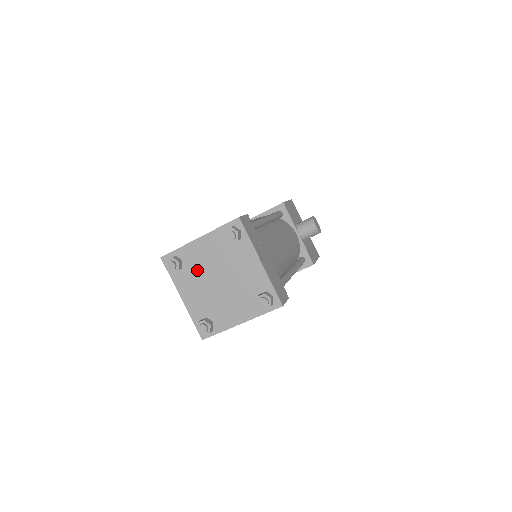
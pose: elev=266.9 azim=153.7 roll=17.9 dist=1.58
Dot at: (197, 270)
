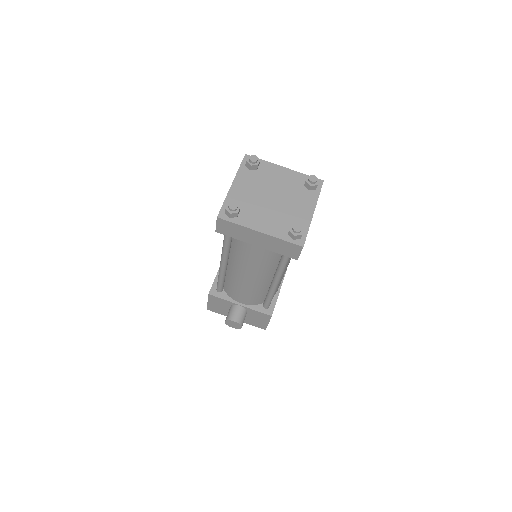
Dot at: (251, 204)
